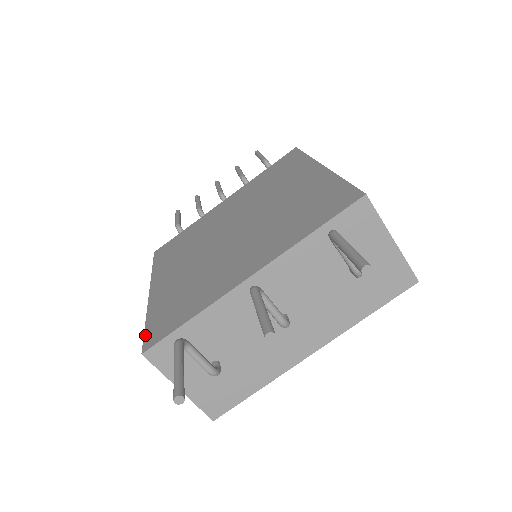
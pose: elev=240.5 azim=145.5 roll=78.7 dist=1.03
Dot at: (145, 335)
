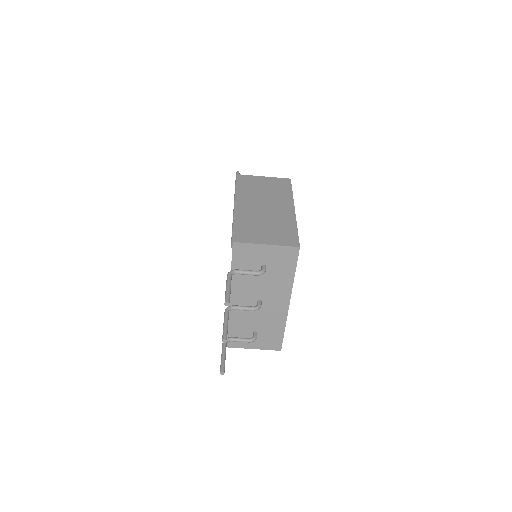
Dot at: occluded
